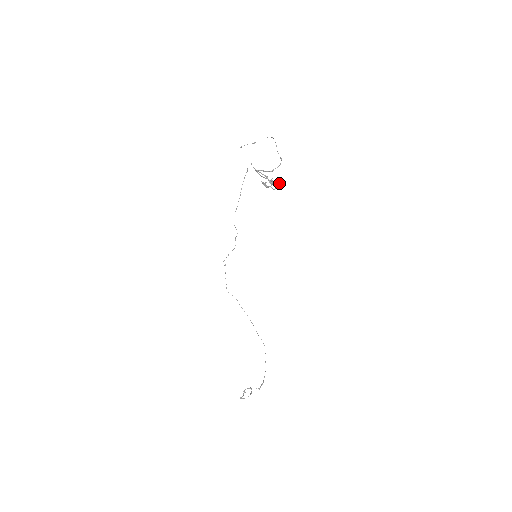
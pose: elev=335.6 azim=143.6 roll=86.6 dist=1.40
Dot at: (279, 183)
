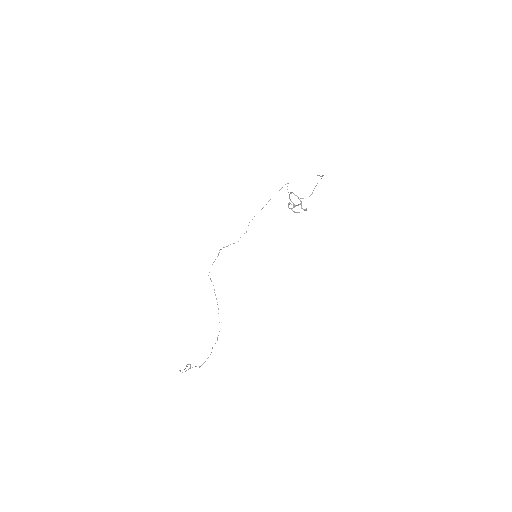
Dot at: (306, 210)
